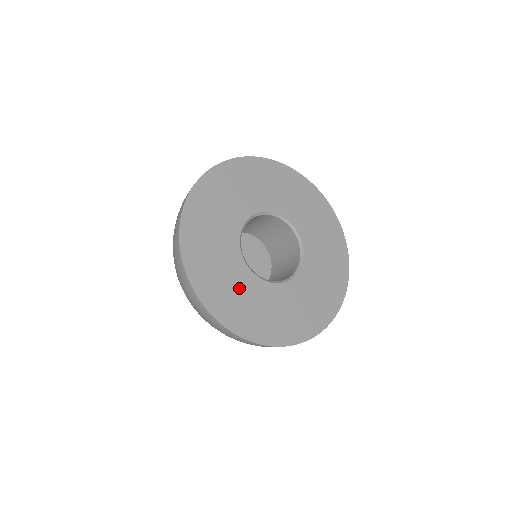
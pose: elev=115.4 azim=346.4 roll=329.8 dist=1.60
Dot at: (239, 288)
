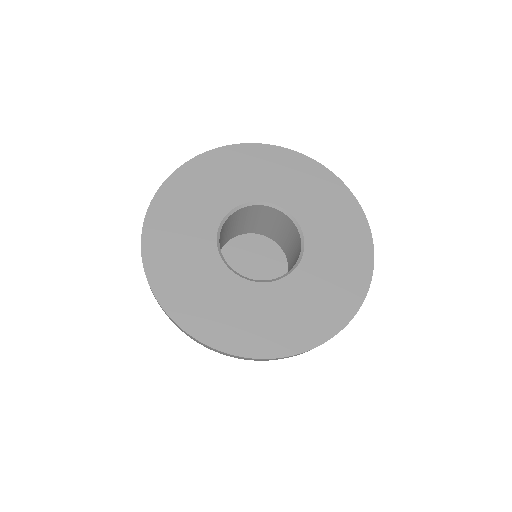
Dot at: (214, 292)
